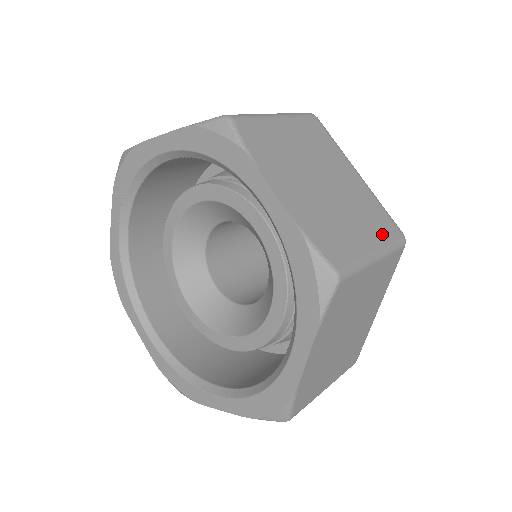
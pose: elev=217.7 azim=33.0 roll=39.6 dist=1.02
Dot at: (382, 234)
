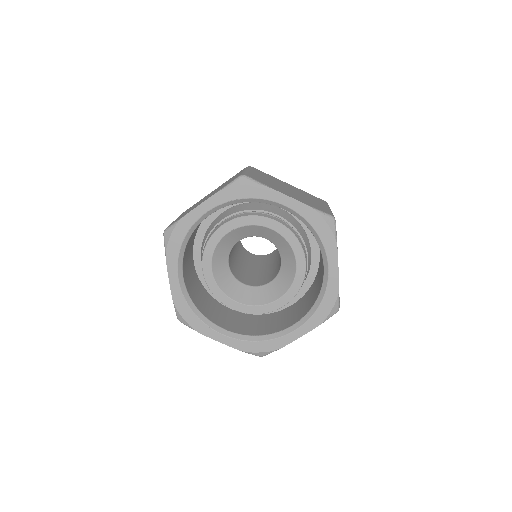
Dot at: occluded
